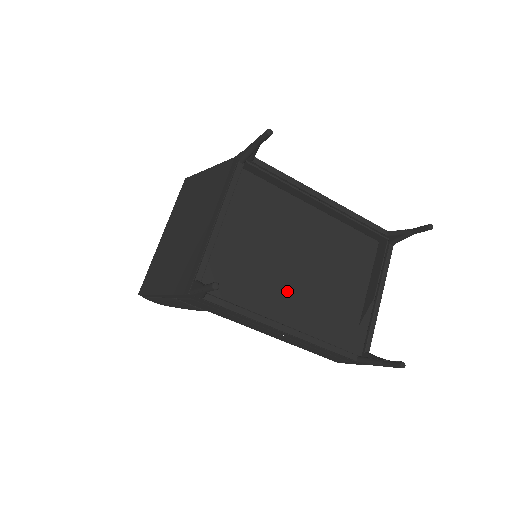
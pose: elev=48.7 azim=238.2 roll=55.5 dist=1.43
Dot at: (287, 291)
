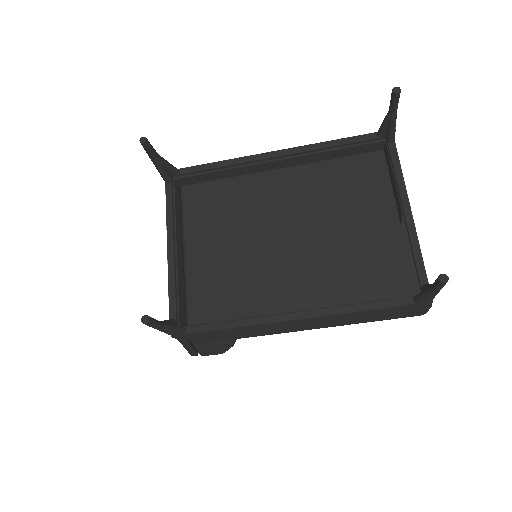
Dot at: (290, 273)
